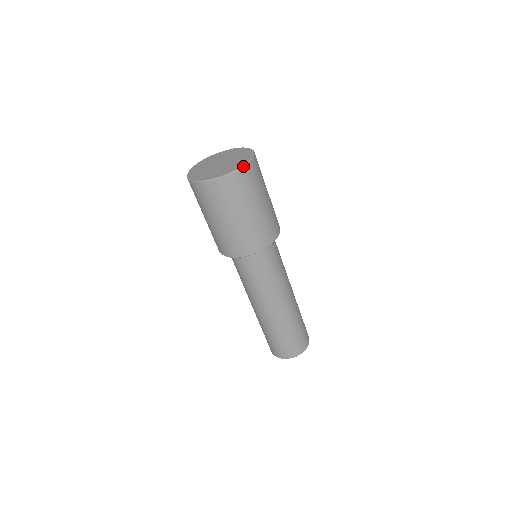
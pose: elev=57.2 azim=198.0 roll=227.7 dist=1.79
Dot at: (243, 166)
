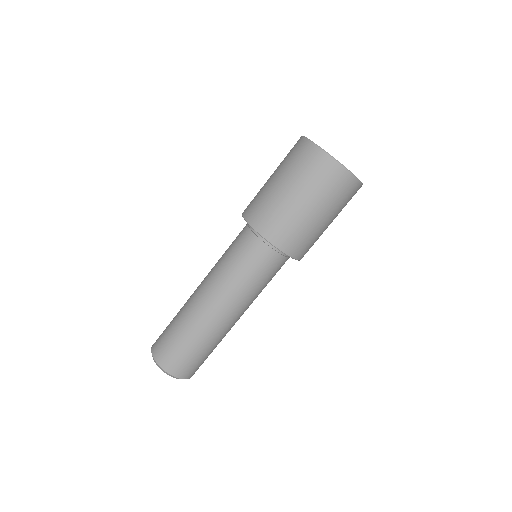
Dot at: (352, 173)
